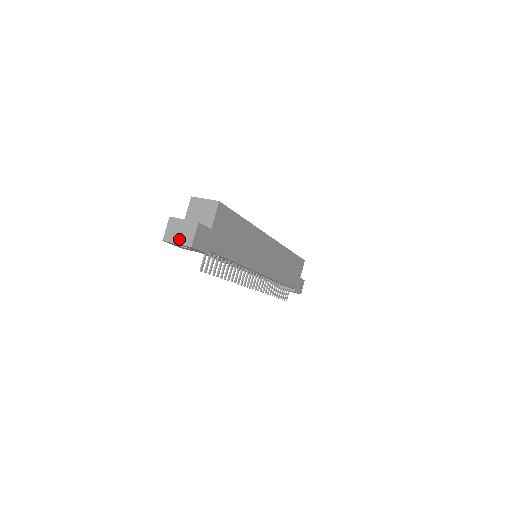
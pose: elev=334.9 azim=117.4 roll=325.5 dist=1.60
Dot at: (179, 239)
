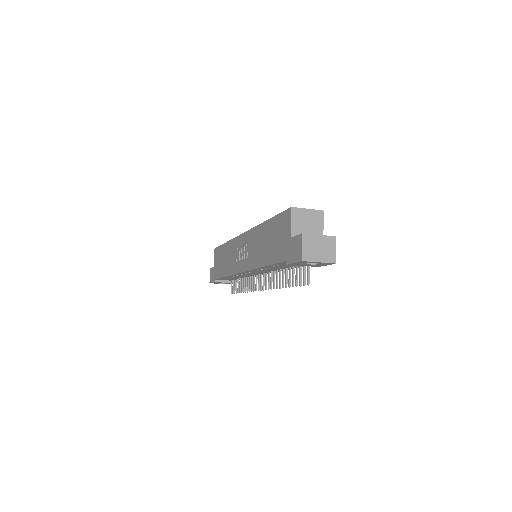
Dot at: (321, 257)
